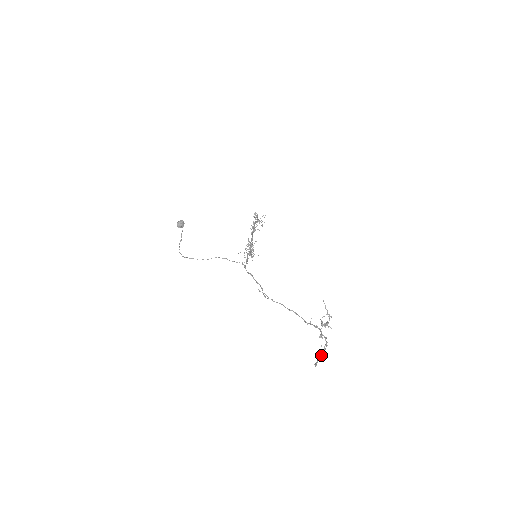
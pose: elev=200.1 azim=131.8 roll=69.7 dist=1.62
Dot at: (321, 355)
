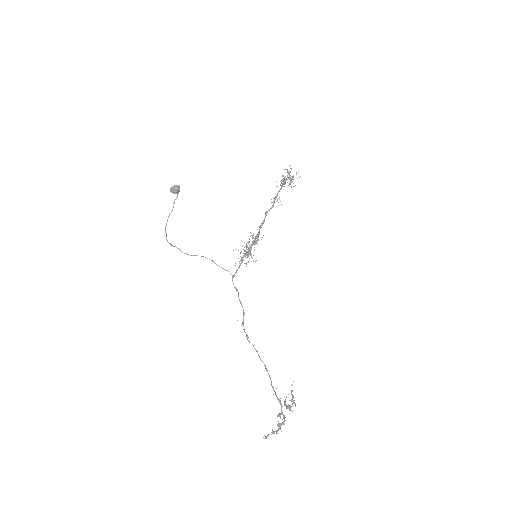
Dot at: (274, 431)
